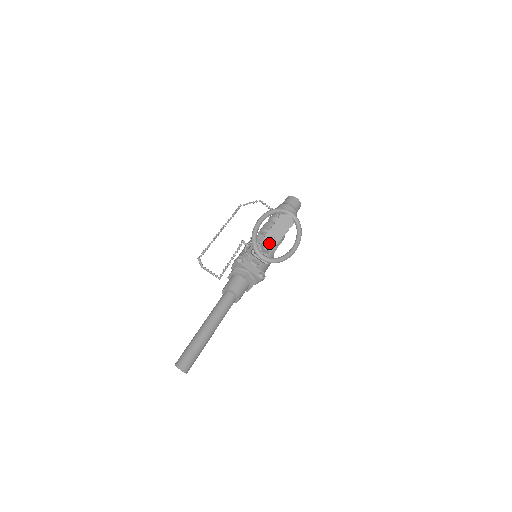
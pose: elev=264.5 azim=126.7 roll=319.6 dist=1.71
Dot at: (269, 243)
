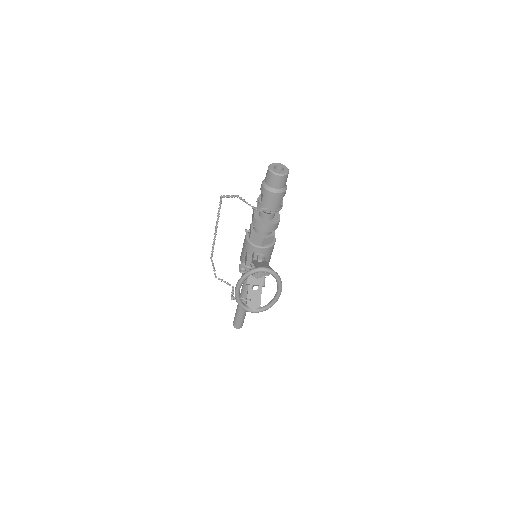
Dot at: (258, 273)
